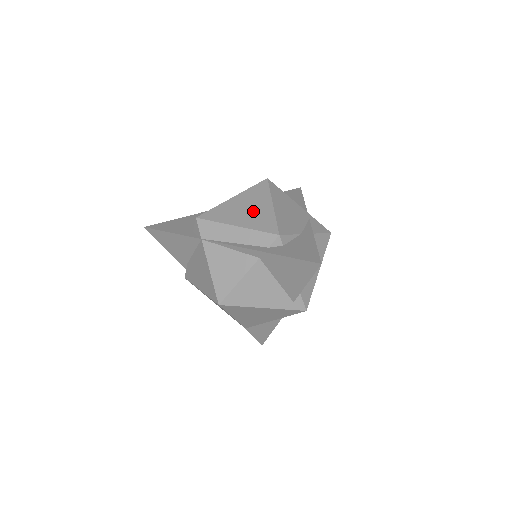
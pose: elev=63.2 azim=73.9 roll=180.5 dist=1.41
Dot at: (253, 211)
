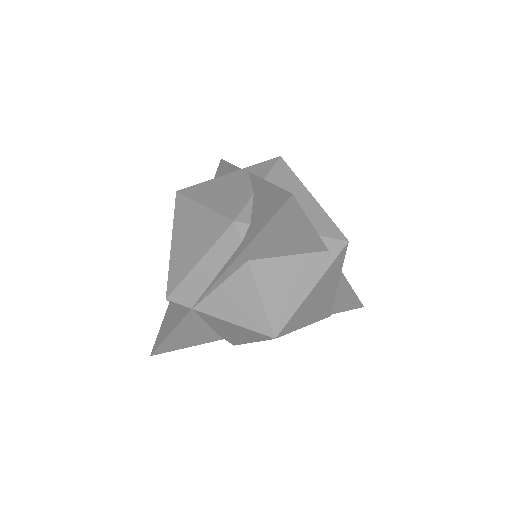
Dot at: (195, 232)
